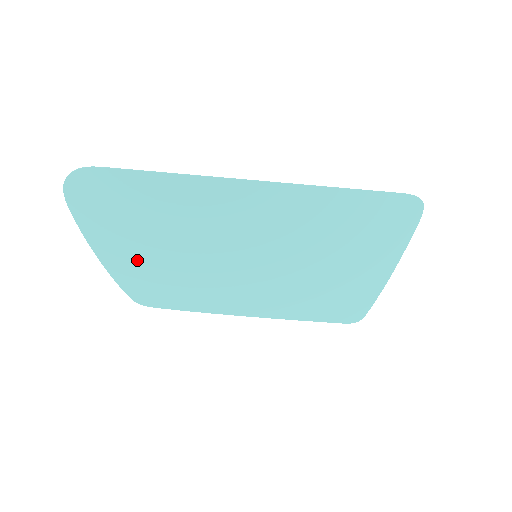
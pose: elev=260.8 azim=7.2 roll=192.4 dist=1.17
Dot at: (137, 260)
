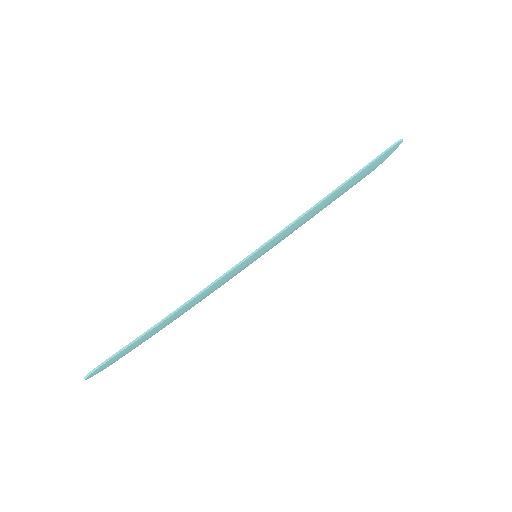
Dot at: occluded
